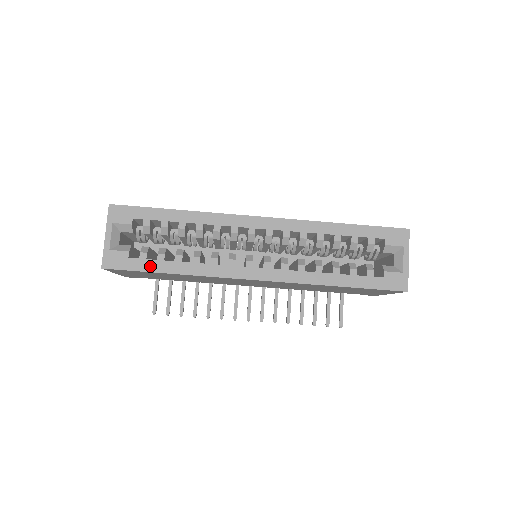
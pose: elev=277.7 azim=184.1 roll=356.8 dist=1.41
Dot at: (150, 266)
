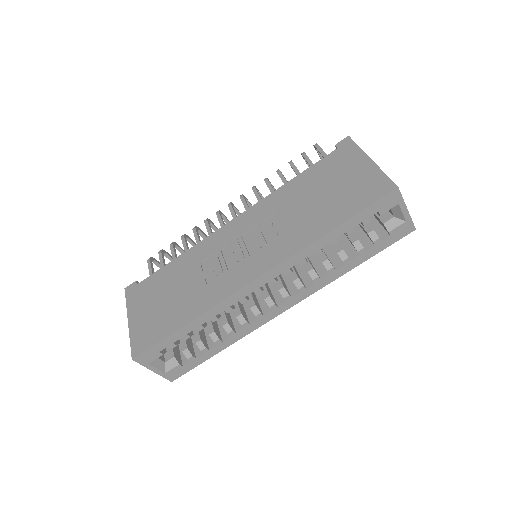
Dot at: (203, 359)
